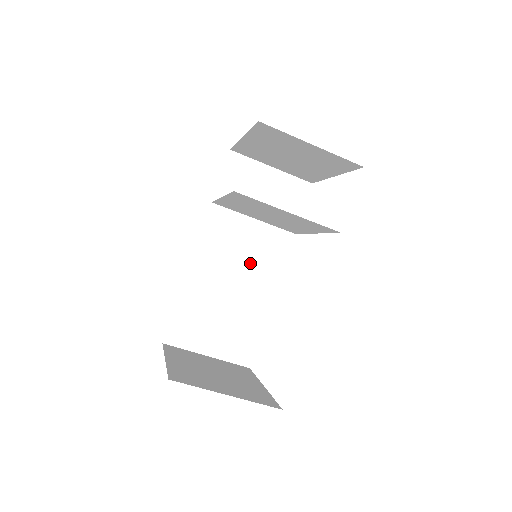
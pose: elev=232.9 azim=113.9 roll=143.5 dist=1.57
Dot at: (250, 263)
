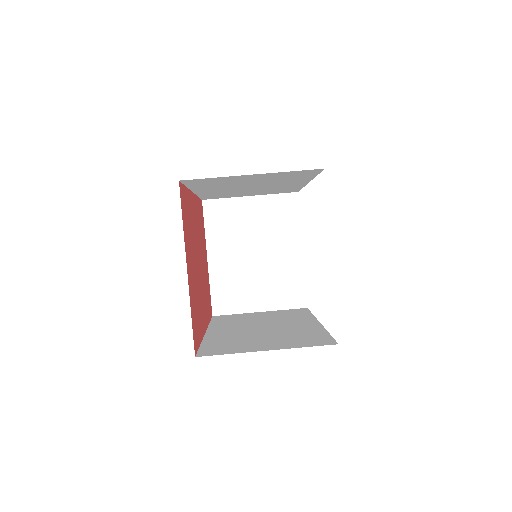
Dot at: (274, 320)
